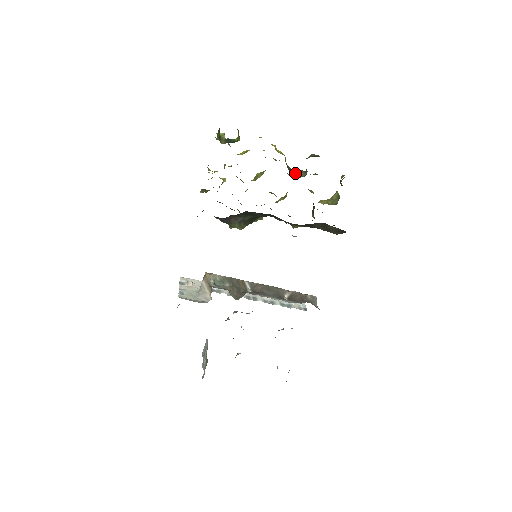
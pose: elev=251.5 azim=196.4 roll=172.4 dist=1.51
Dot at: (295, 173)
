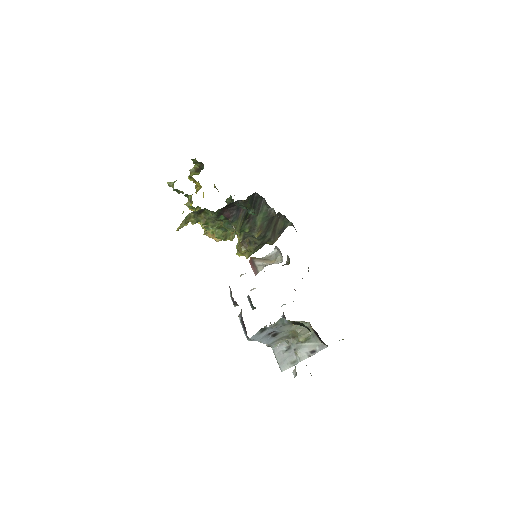
Dot at: occluded
